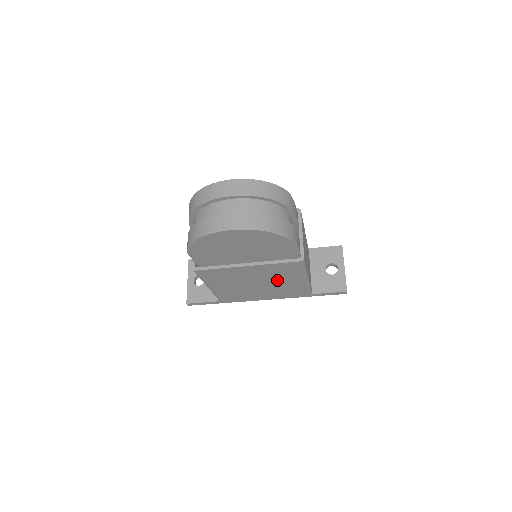
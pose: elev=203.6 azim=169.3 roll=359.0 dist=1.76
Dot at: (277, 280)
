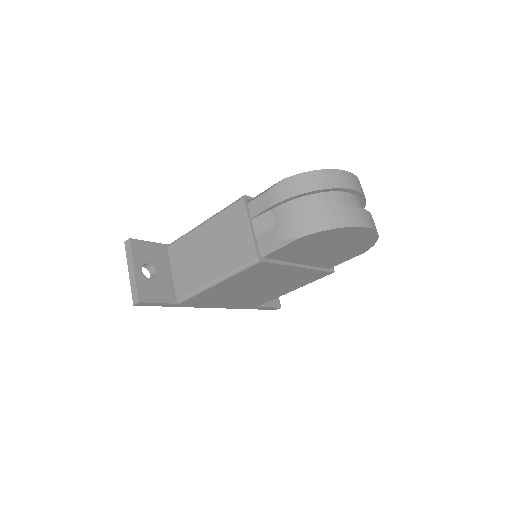
Dot at: (277, 287)
